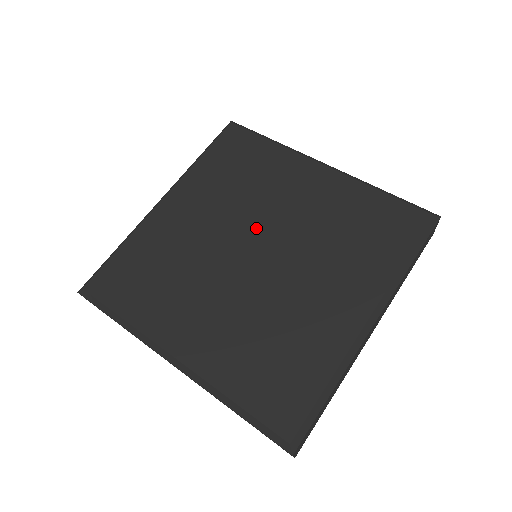
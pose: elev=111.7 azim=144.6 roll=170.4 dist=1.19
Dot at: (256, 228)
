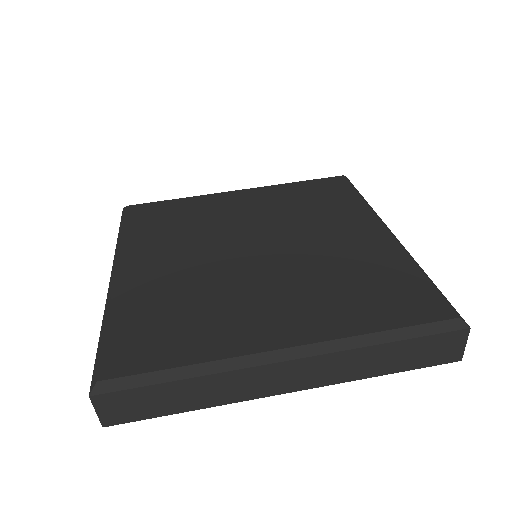
Dot at: (277, 236)
